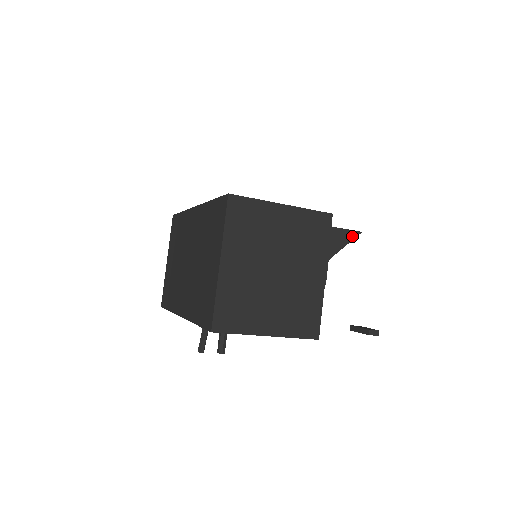
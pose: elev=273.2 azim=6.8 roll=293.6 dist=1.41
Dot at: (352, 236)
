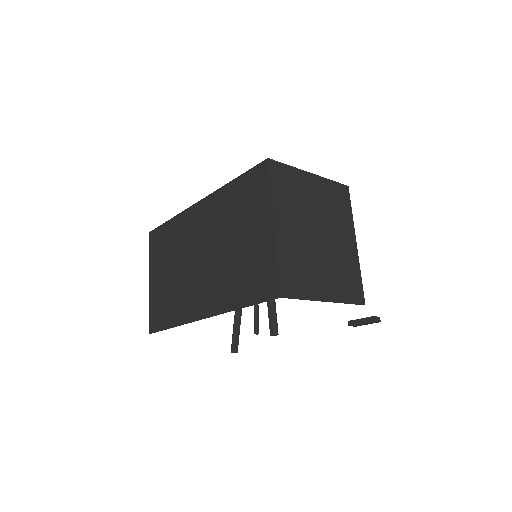
Dot at: occluded
